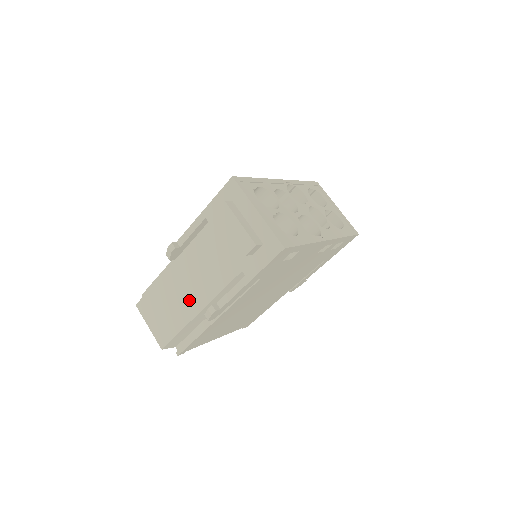
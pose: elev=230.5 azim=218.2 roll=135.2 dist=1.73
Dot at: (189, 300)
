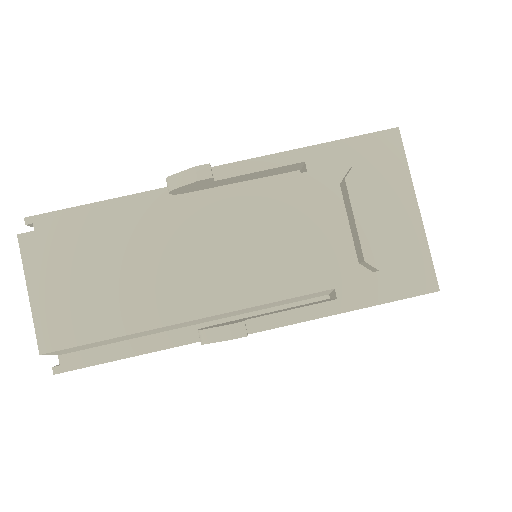
Dot at: (179, 286)
